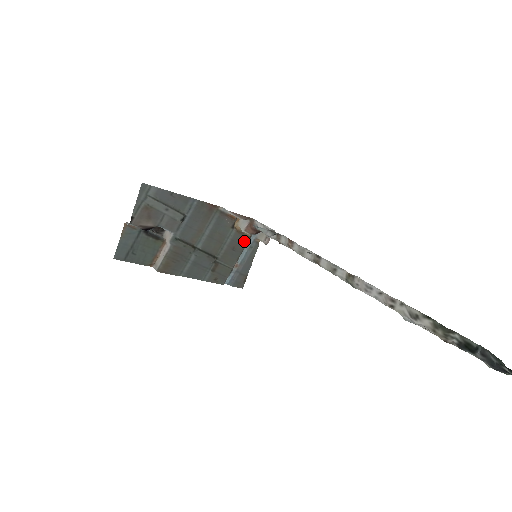
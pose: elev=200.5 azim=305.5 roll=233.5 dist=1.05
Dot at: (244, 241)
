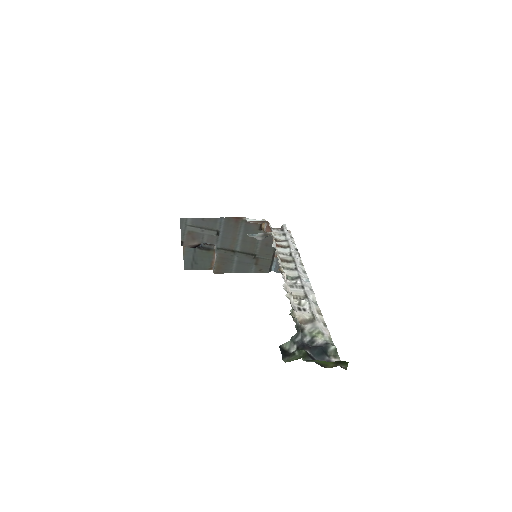
Dot at: occluded
